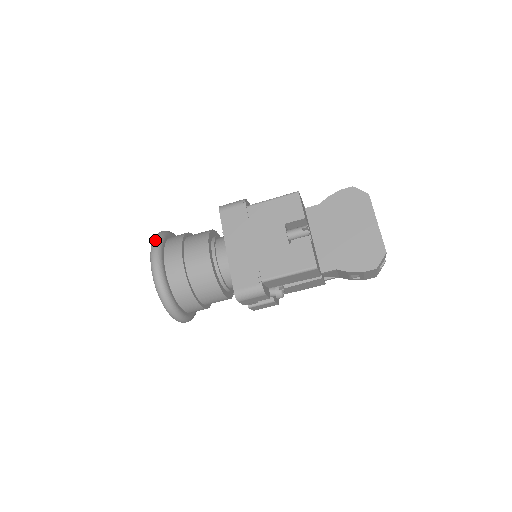
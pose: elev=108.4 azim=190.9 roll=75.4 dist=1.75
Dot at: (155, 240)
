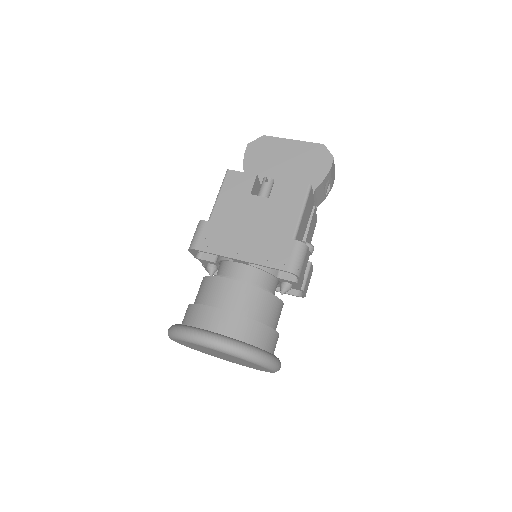
Dot at: (177, 330)
